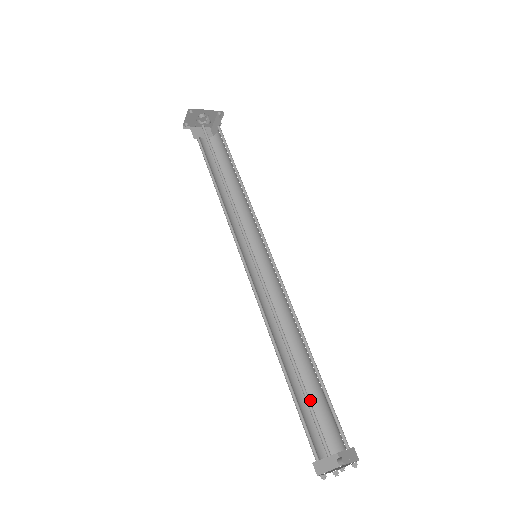
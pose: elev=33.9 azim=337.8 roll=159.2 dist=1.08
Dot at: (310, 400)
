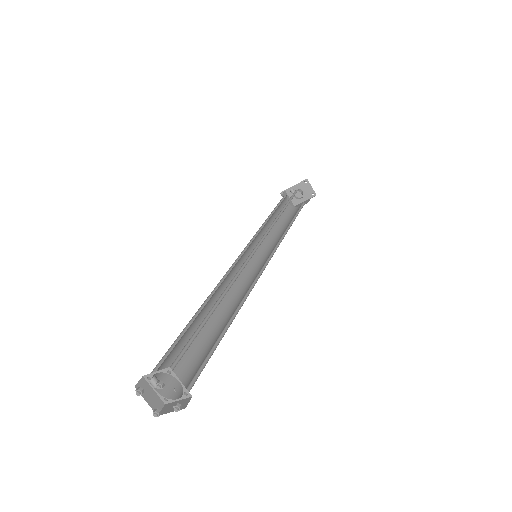
Dot at: (210, 351)
